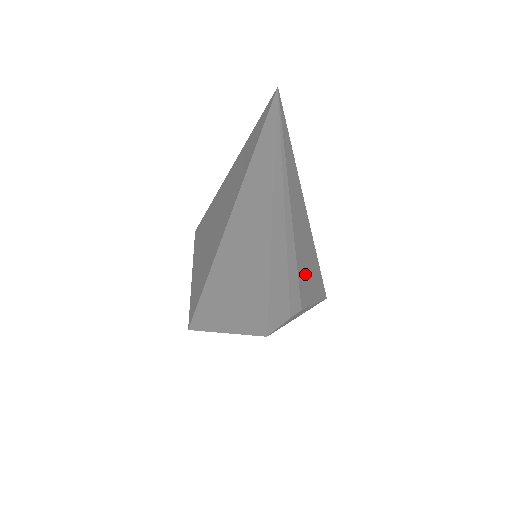
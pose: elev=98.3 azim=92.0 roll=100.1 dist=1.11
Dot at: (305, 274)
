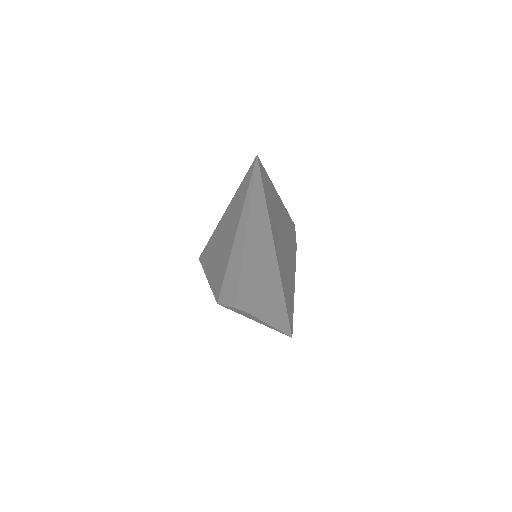
Dot at: (260, 292)
